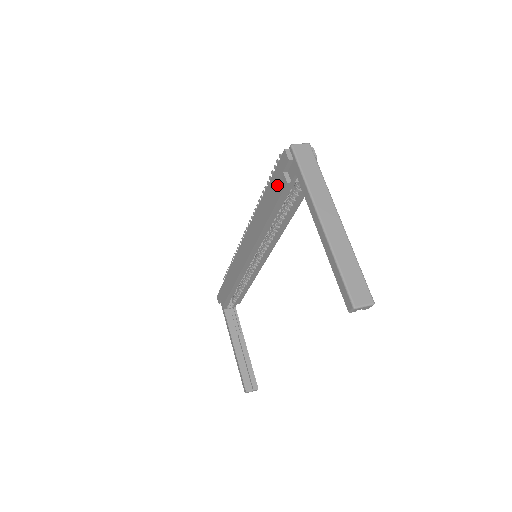
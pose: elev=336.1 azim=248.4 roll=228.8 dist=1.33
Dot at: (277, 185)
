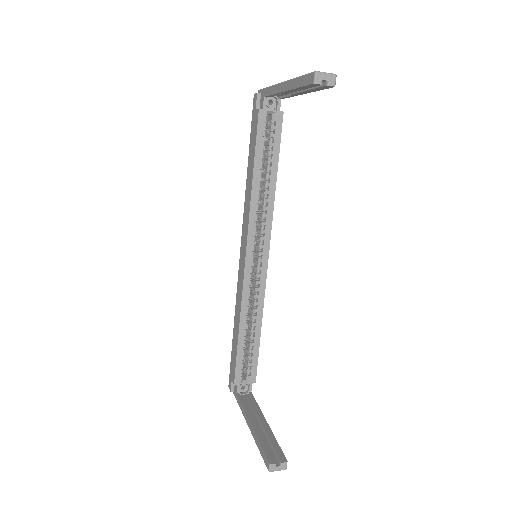
Dot at: (254, 127)
